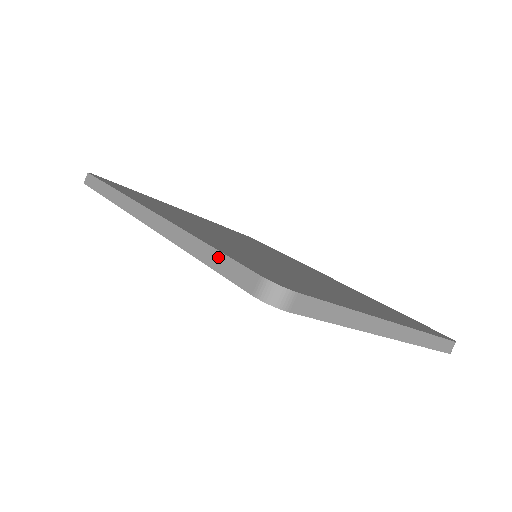
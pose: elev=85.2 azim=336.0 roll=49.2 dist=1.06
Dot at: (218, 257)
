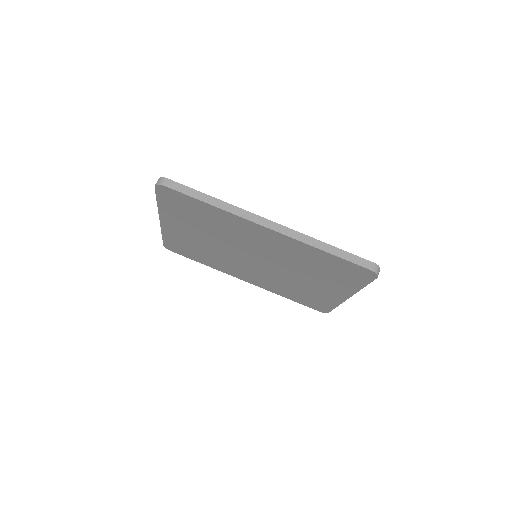
Dot at: (344, 253)
